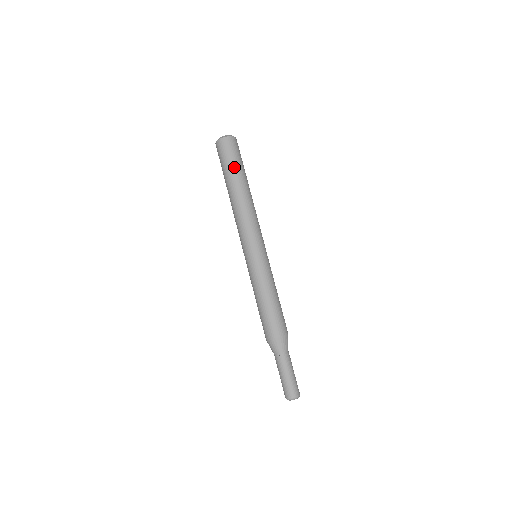
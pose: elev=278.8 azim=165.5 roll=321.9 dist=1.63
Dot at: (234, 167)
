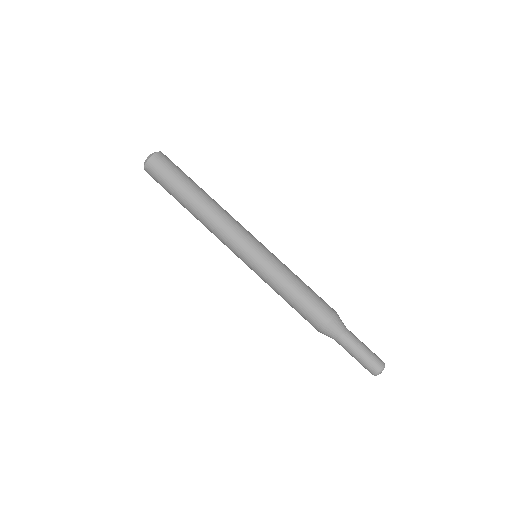
Dot at: (181, 180)
